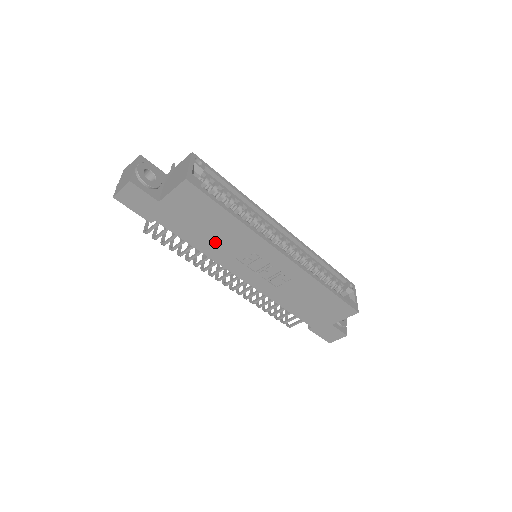
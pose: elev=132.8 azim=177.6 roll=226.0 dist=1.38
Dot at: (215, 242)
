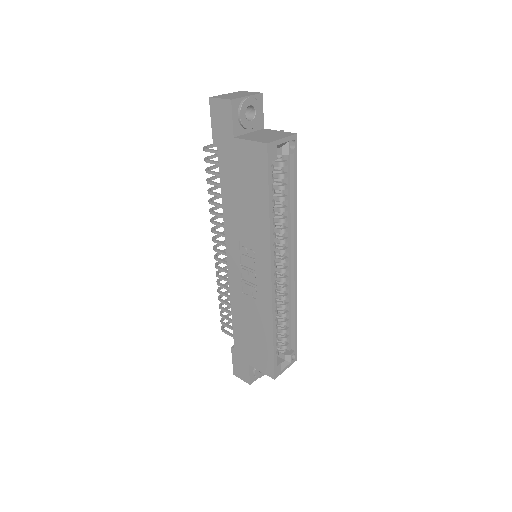
Dot at: (238, 211)
